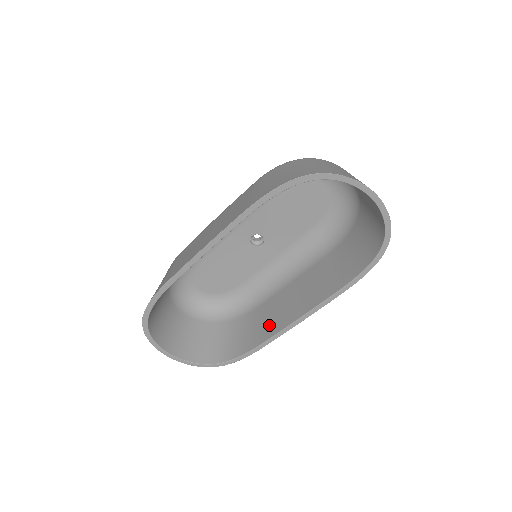
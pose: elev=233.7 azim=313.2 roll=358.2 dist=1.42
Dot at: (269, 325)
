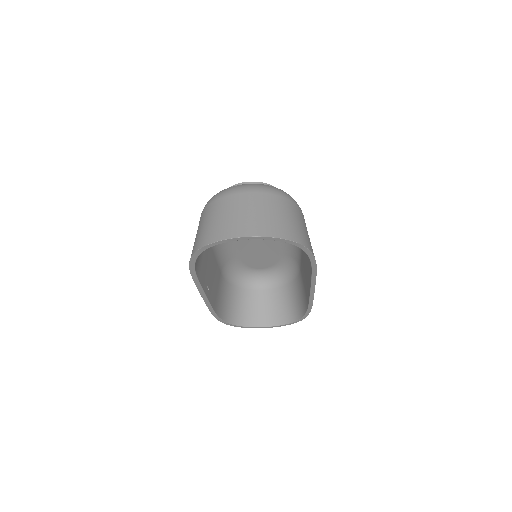
Dot at: (306, 290)
